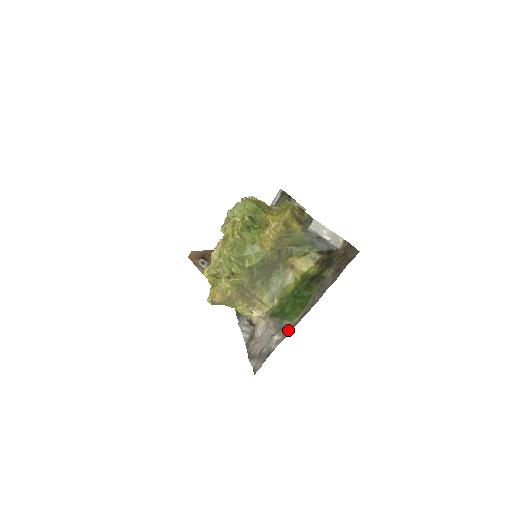
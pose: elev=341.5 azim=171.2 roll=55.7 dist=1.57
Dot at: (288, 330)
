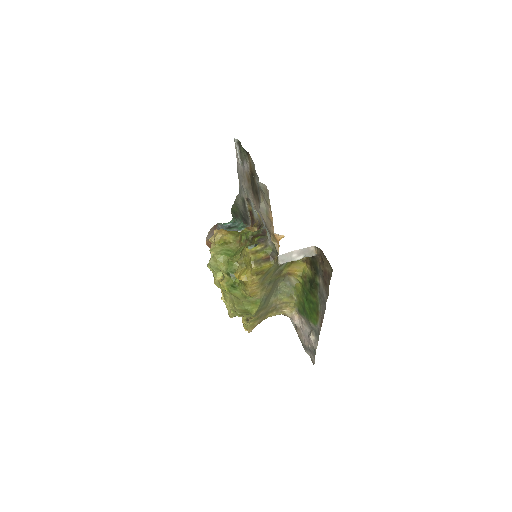
Dot at: (317, 333)
